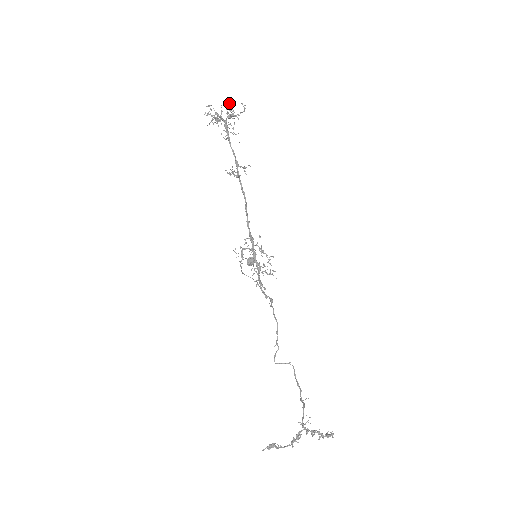
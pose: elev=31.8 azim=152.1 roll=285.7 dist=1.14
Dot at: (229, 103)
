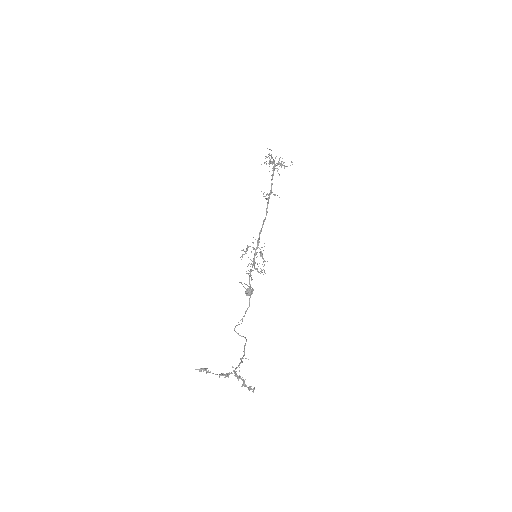
Dot at: occluded
